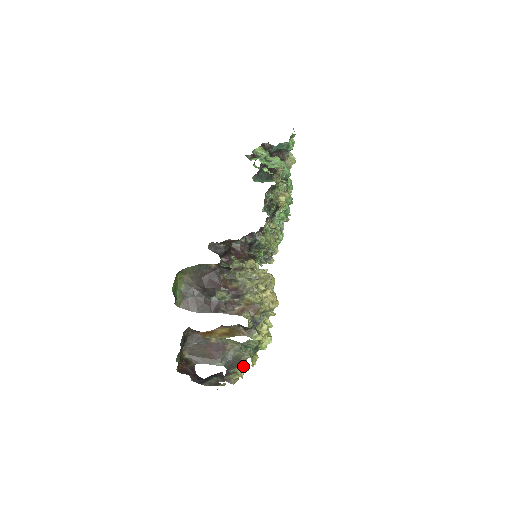
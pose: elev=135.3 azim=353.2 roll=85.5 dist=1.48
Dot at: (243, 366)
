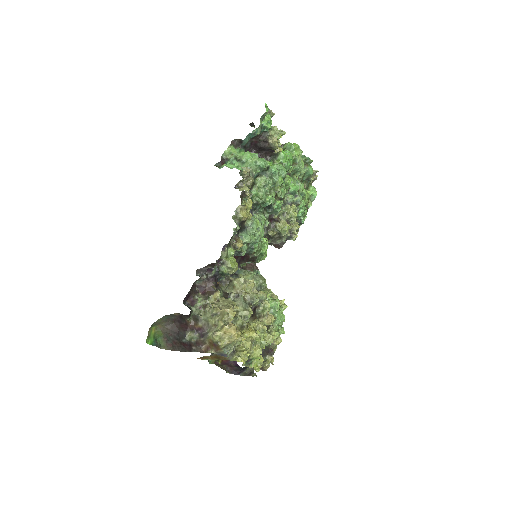
Dot at: (273, 353)
